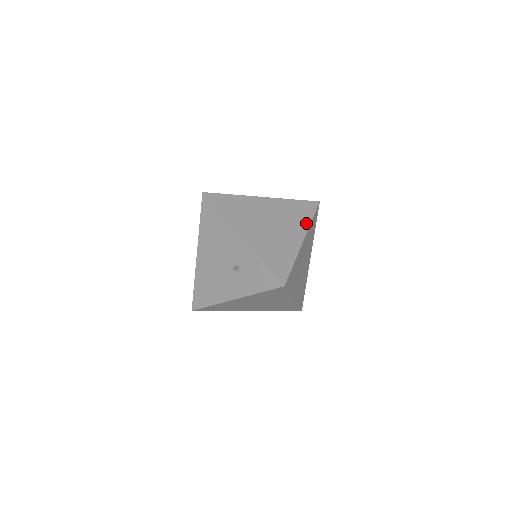
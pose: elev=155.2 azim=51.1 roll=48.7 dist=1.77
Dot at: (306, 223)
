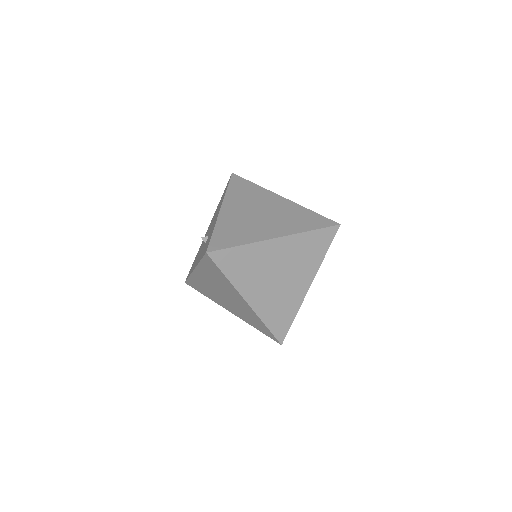
Dot at: (299, 229)
